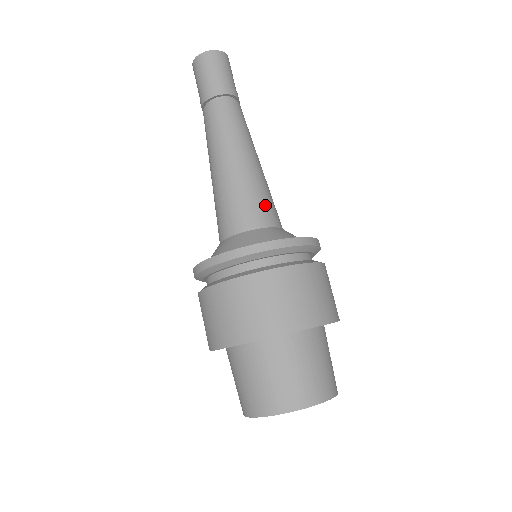
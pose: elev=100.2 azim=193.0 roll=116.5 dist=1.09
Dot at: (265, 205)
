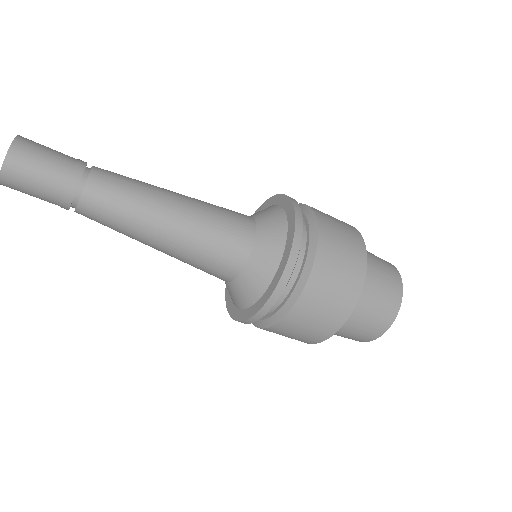
Dot at: (231, 230)
